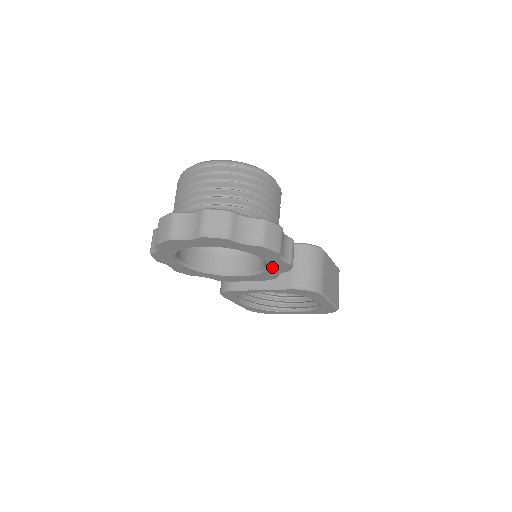
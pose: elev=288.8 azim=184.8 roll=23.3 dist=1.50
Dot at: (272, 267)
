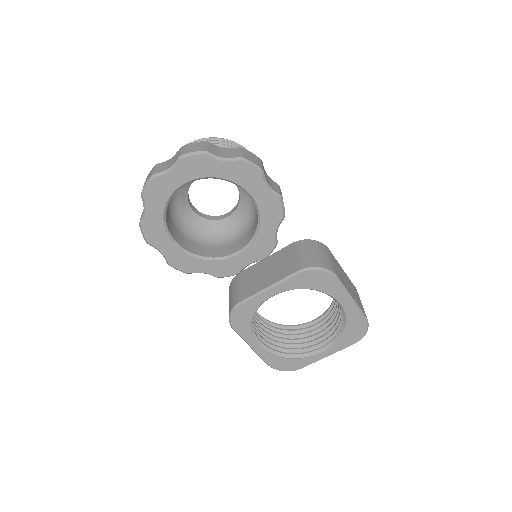
Dot at: (264, 213)
